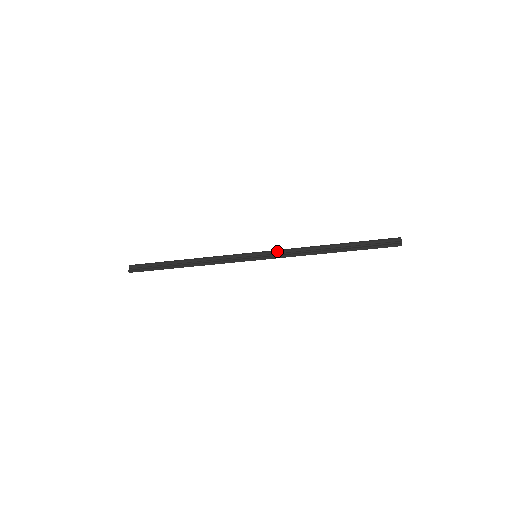
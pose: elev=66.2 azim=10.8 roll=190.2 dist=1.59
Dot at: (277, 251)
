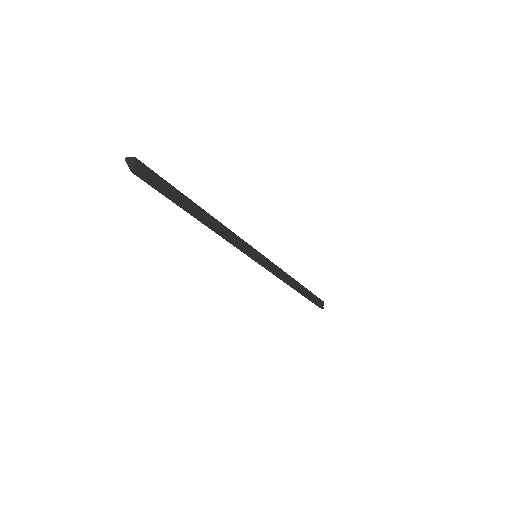
Dot at: (273, 264)
